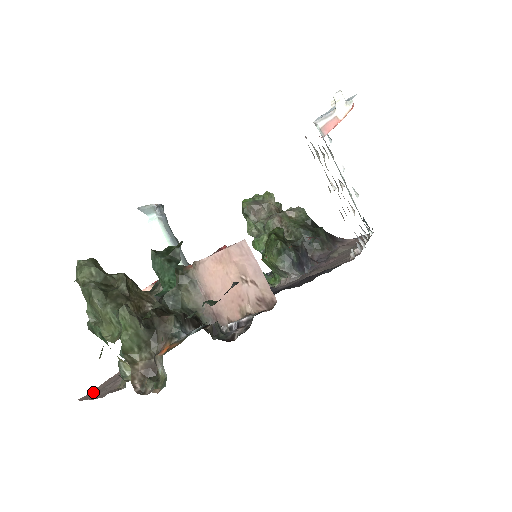
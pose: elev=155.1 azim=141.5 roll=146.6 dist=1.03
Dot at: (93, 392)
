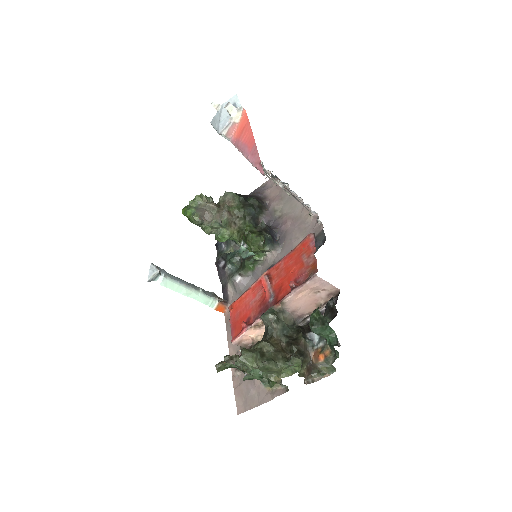
Dot at: (240, 403)
